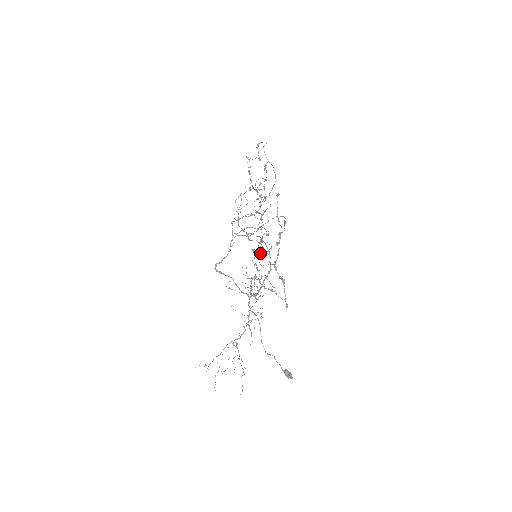
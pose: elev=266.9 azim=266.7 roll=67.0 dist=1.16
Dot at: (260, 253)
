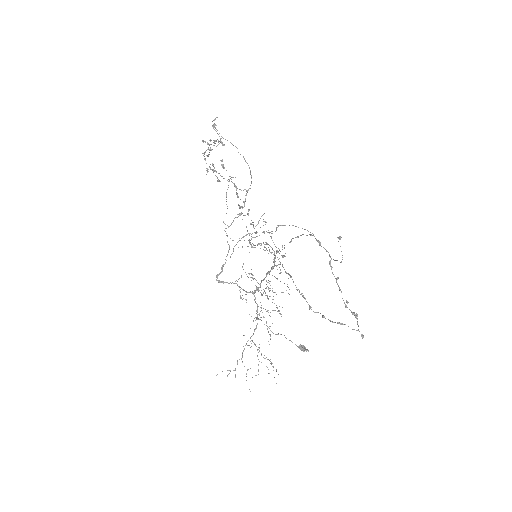
Dot at: occluded
